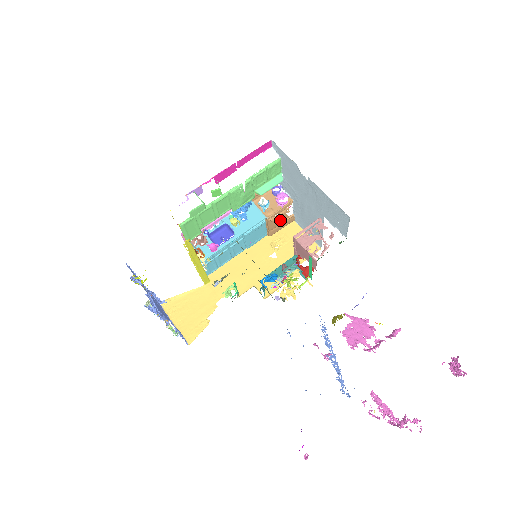
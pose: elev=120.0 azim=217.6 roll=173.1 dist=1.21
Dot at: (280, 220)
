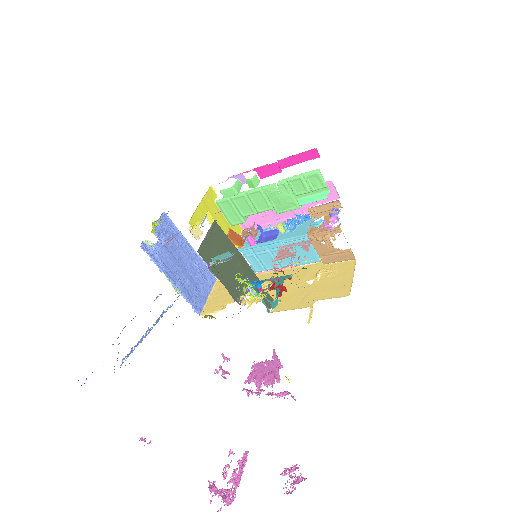
Dot at: (331, 248)
